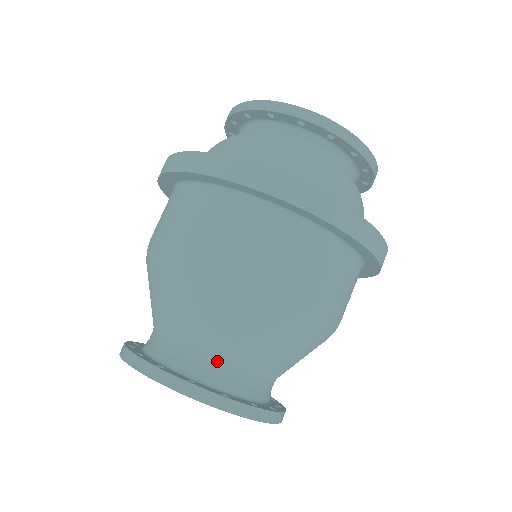
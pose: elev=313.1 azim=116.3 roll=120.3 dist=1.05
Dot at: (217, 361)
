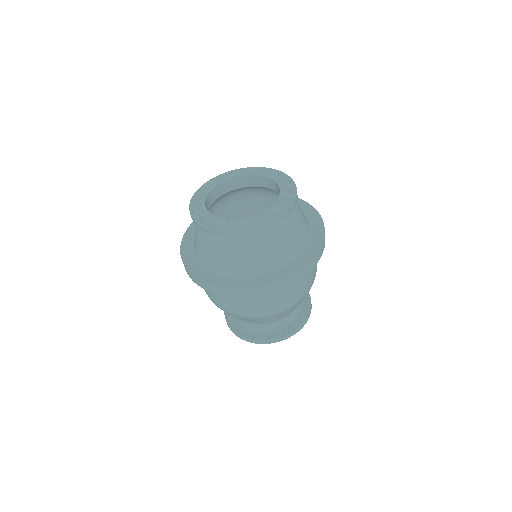
Dot at: (282, 319)
